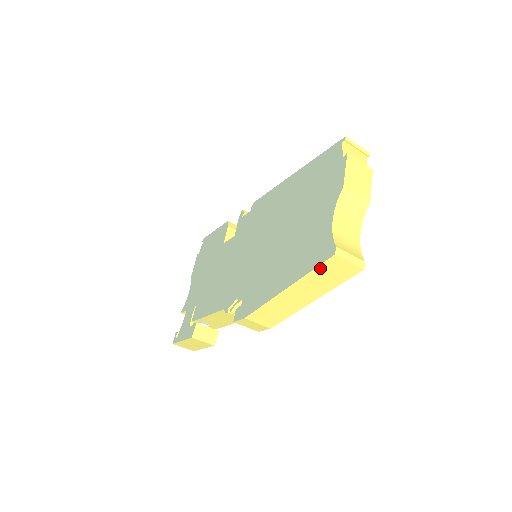
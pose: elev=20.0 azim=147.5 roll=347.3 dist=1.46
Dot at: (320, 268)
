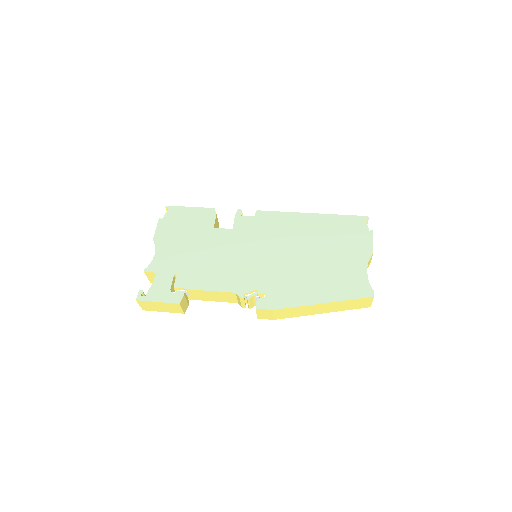
Dot at: (357, 300)
